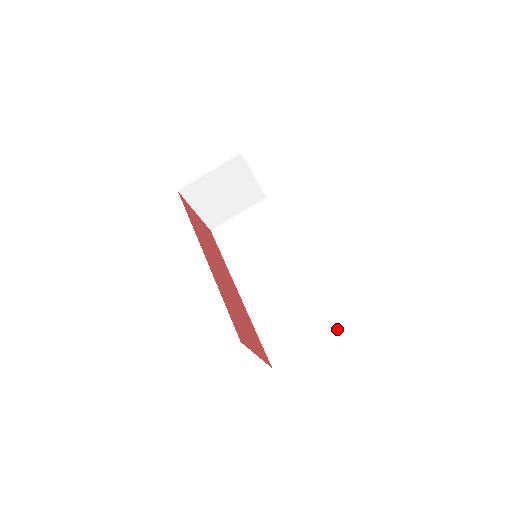
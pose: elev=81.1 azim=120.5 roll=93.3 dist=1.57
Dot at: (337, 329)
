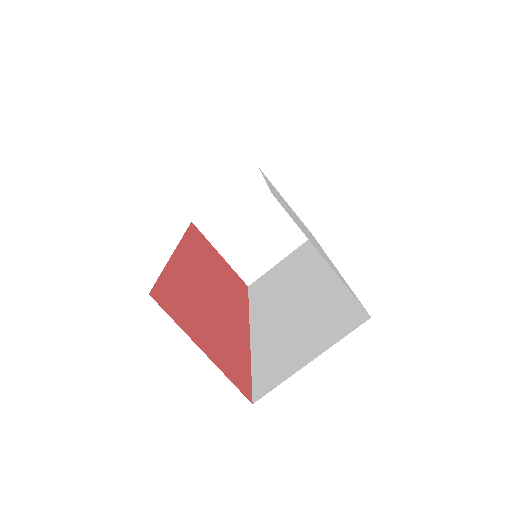
Dot at: (360, 321)
